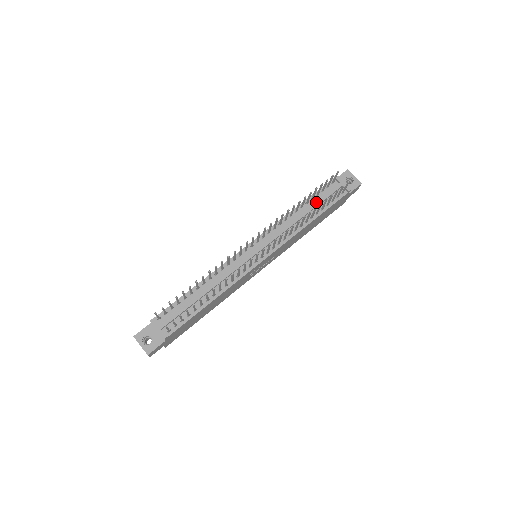
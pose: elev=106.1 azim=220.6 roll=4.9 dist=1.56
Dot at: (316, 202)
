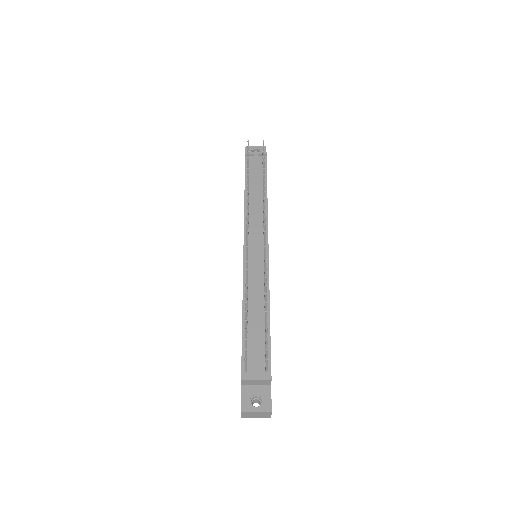
Dot at: (254, 179)
